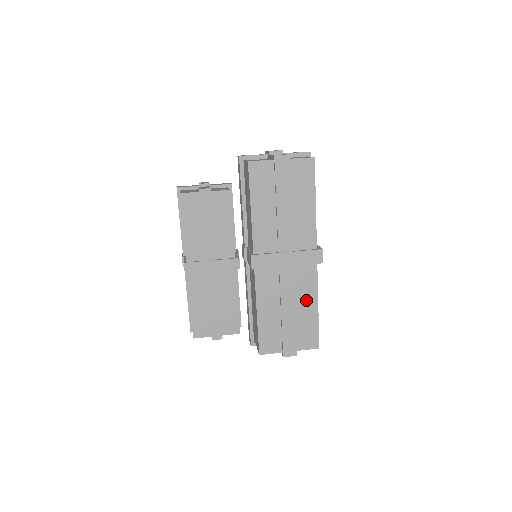
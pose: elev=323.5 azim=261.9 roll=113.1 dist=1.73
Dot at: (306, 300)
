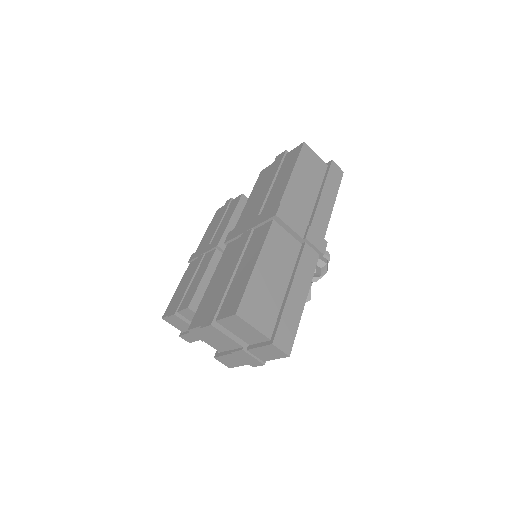
Dot at: (249, 259)
